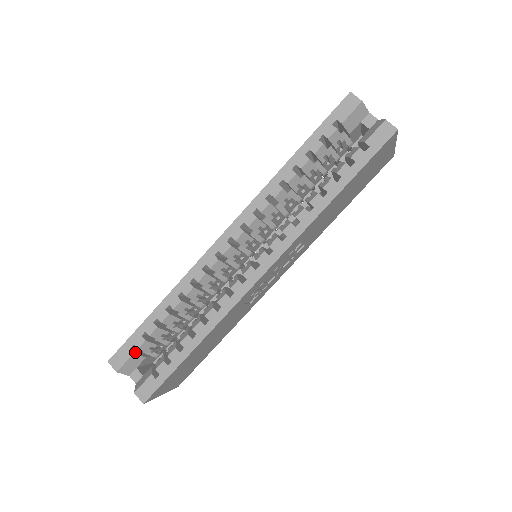
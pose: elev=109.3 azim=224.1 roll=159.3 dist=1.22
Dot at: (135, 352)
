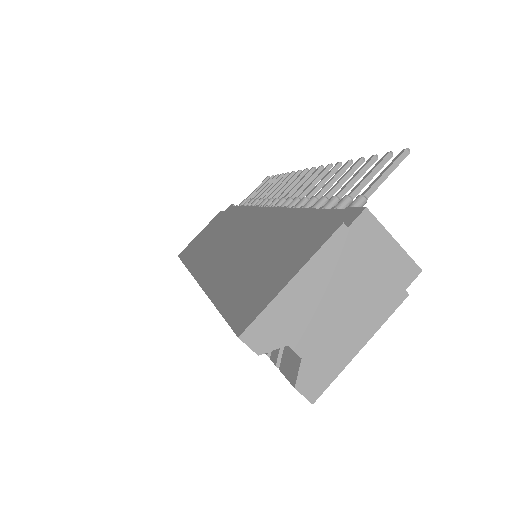
Dot at: occluded
